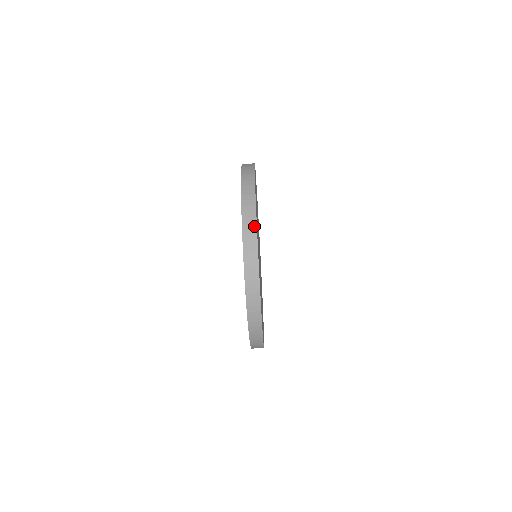
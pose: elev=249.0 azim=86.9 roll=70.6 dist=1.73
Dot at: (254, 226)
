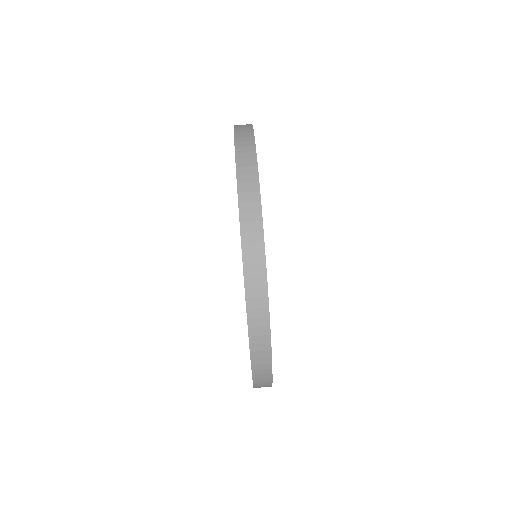
Dot at: (251, 138)
